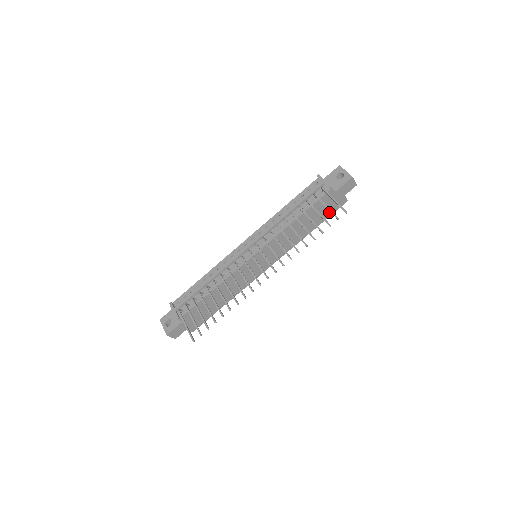
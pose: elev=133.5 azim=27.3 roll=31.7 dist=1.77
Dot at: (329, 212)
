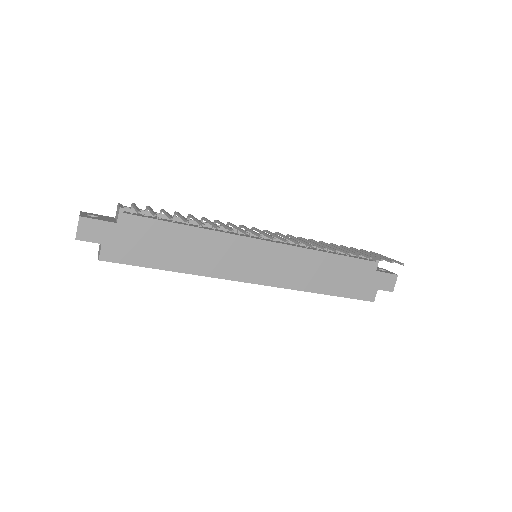
Dot at: (353, 291)
